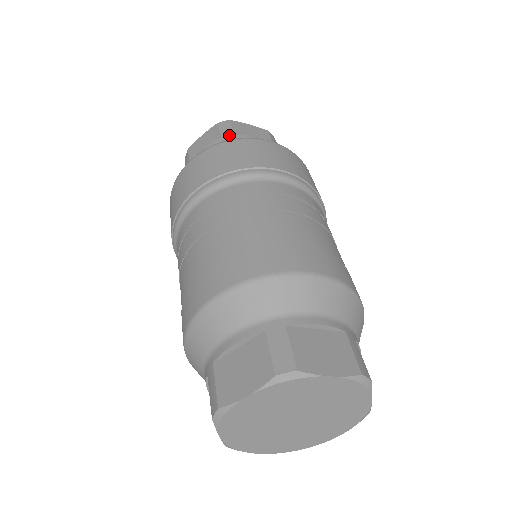
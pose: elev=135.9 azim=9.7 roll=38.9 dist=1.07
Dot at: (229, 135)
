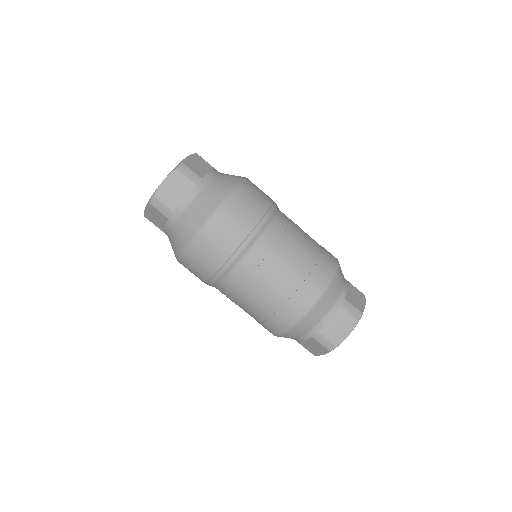
Dot at: (171, 215)
